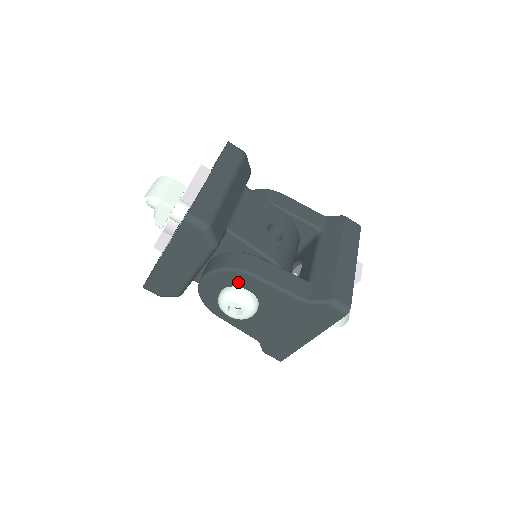
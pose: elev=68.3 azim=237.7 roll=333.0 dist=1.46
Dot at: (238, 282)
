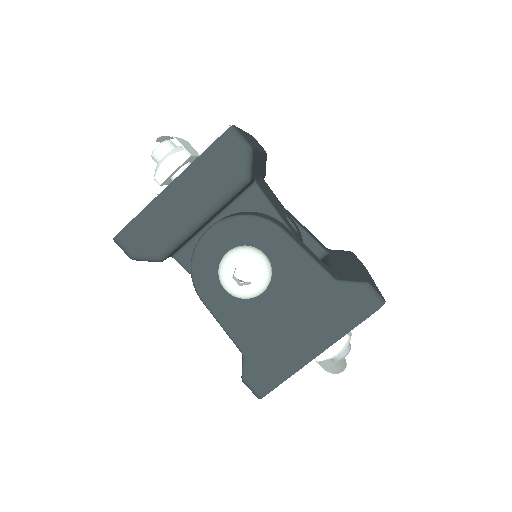
Dot at: (257, 238)
